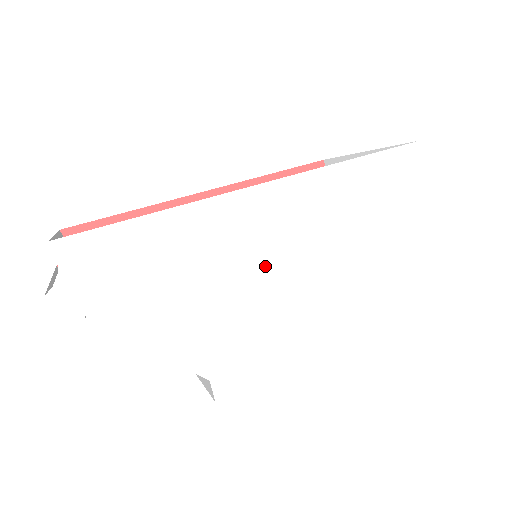
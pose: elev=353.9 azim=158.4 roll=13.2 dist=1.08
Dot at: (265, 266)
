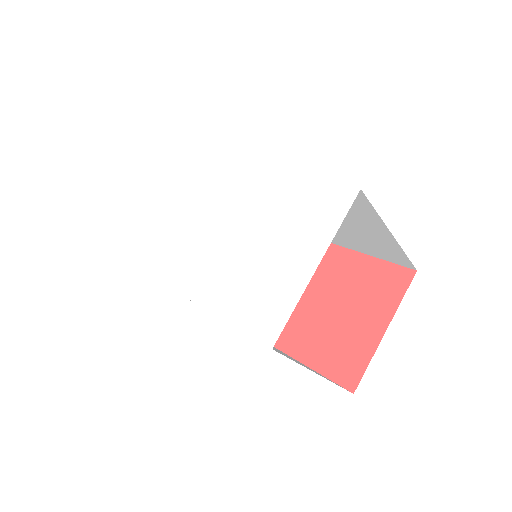
Dot at: (203, 210)
